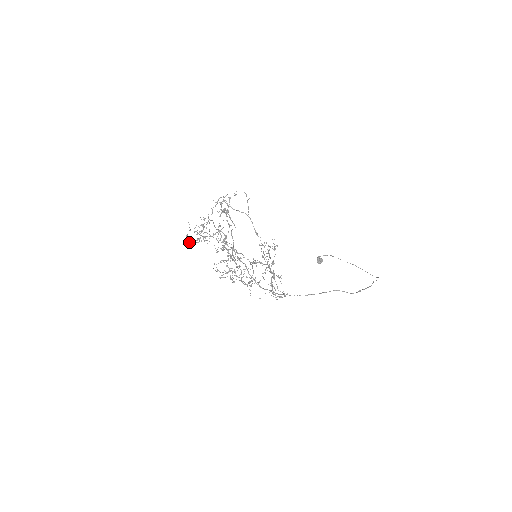
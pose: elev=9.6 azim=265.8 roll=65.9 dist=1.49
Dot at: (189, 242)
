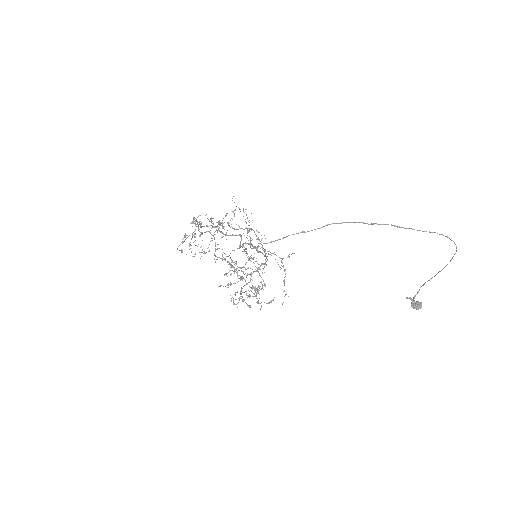
Dot at: (177, 249)
